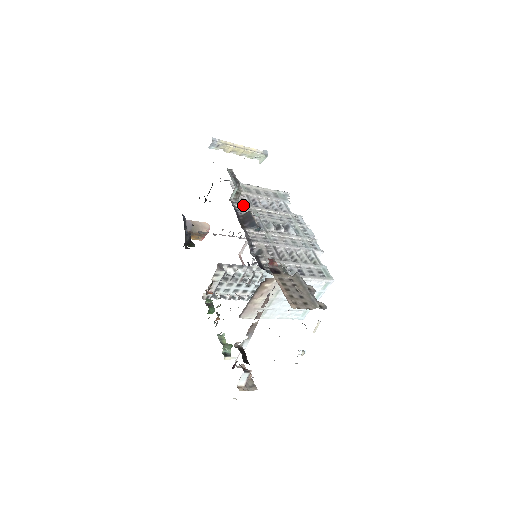
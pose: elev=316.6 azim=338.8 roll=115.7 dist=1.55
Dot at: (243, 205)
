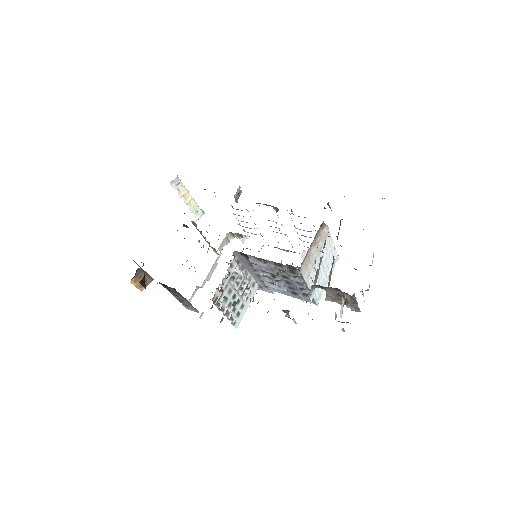
Dot at: occluded
